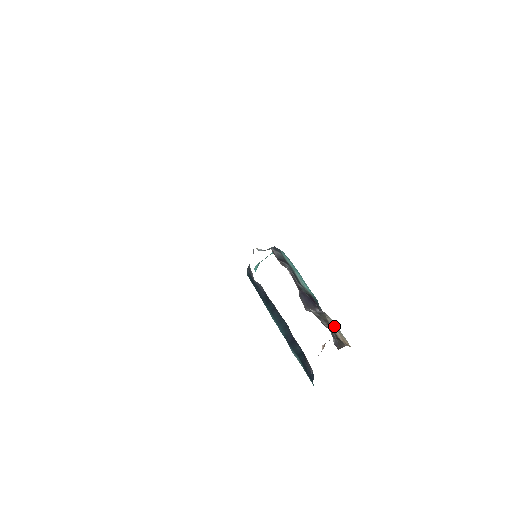
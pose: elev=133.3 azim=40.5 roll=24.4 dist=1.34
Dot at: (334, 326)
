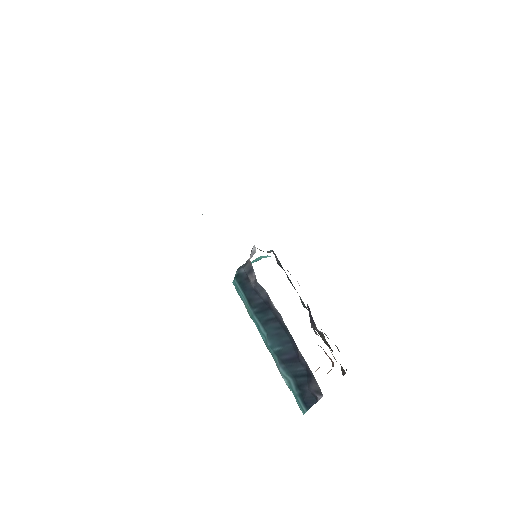
Dot at: occluded
